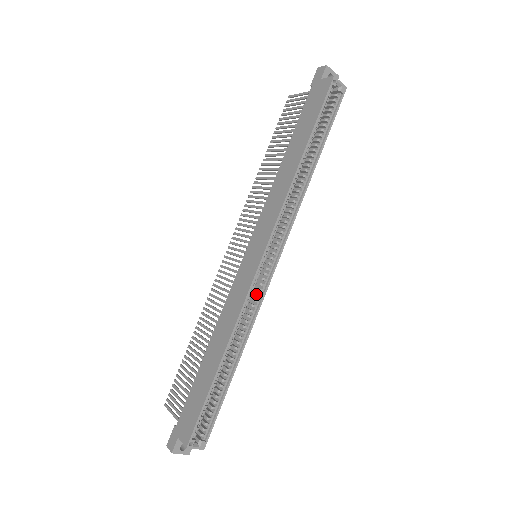
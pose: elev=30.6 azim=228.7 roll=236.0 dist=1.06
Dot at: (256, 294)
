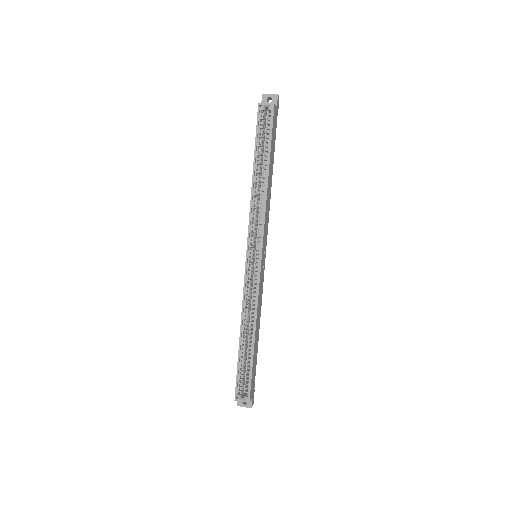
Dot at: occluded
